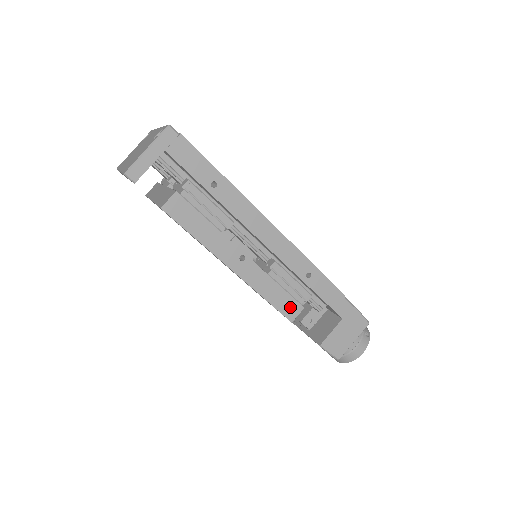
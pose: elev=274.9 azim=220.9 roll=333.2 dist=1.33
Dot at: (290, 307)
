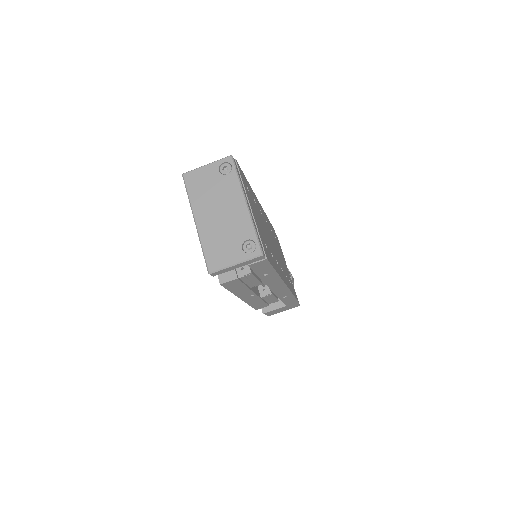
Dot at: (261, 306)
